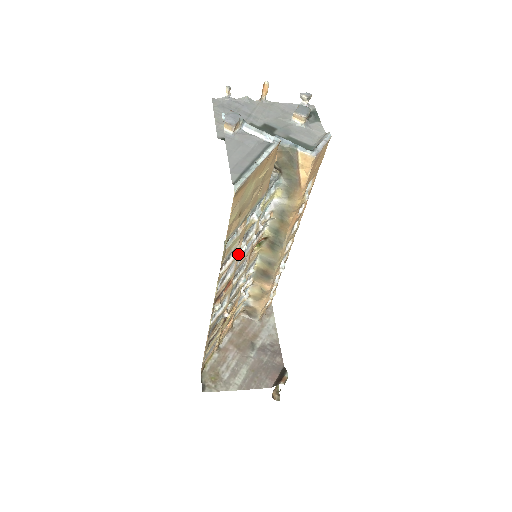
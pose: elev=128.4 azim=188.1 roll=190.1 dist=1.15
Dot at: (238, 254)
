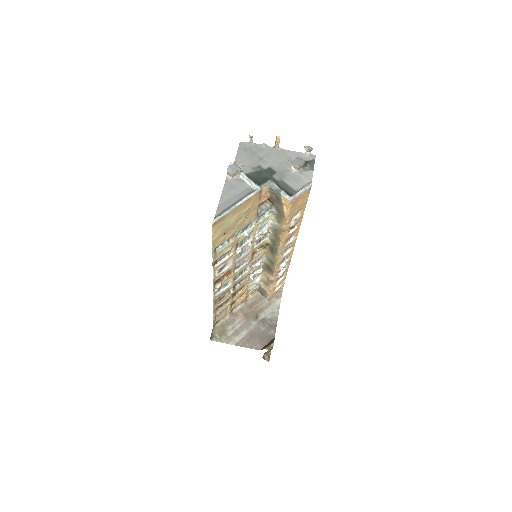
Dot at: (234, 255)
